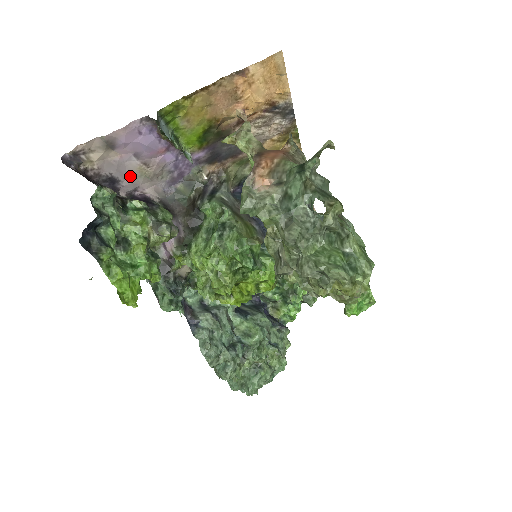
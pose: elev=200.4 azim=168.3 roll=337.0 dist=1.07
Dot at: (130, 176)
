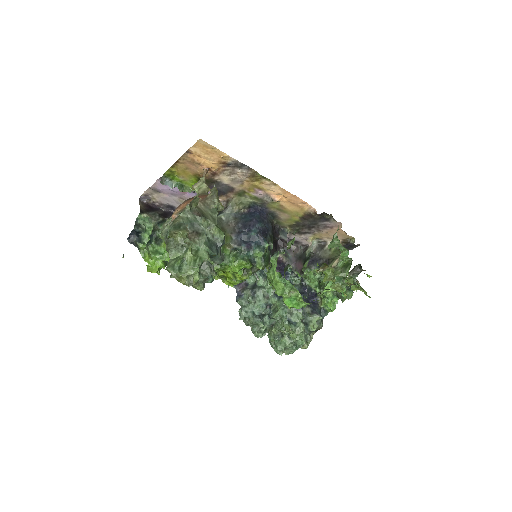
Dot at: (179, 204)
